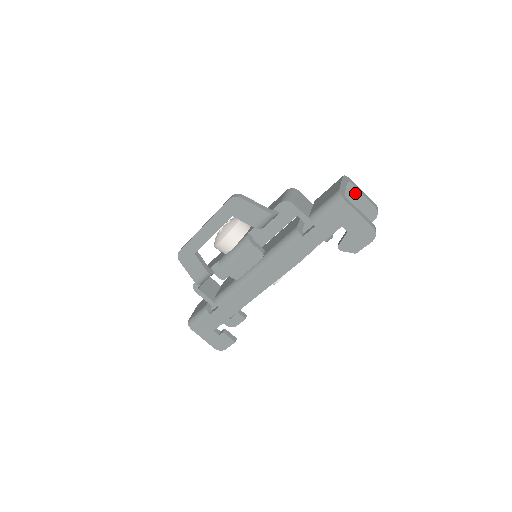
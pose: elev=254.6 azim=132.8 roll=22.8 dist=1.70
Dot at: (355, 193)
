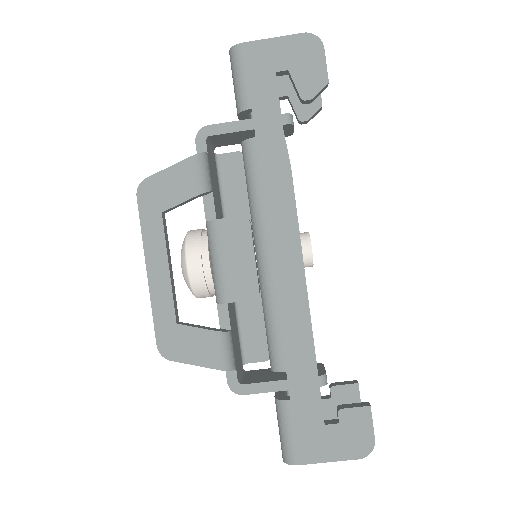
Dot at: occluded
